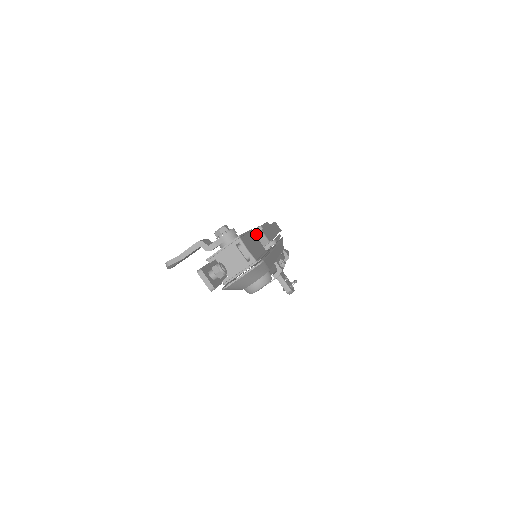
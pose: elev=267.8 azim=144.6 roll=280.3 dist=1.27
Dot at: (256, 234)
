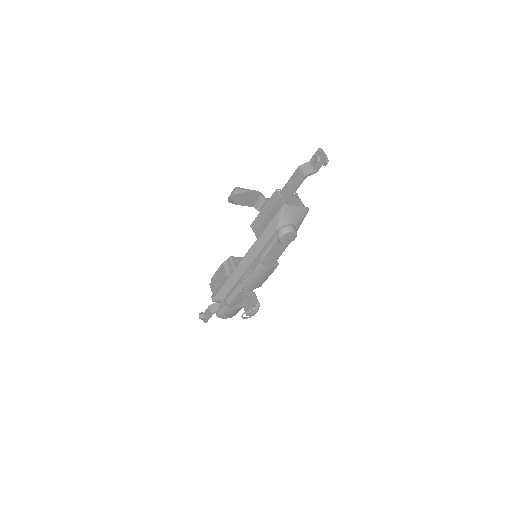
Dot at: occluded
